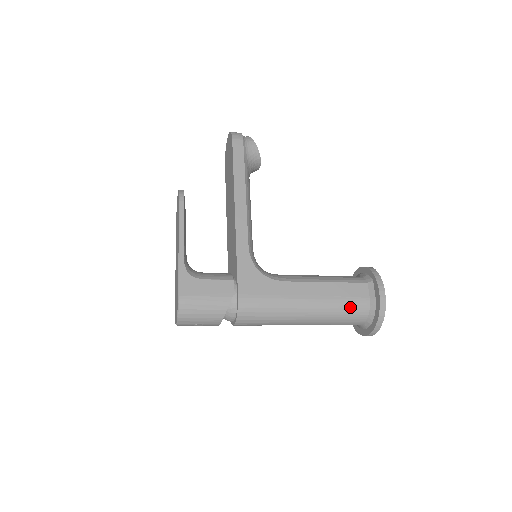
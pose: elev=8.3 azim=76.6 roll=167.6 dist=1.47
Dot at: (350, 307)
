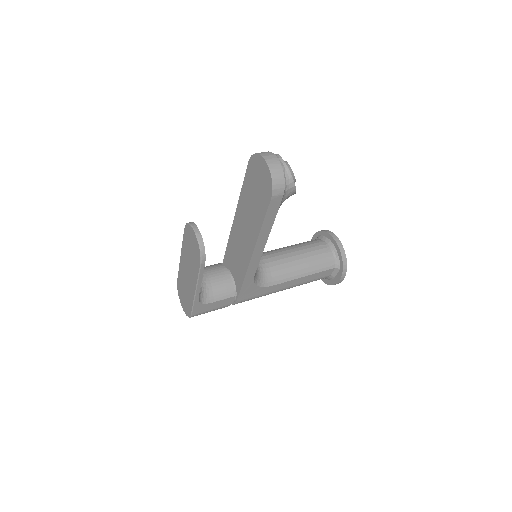
Dot at: occluded
